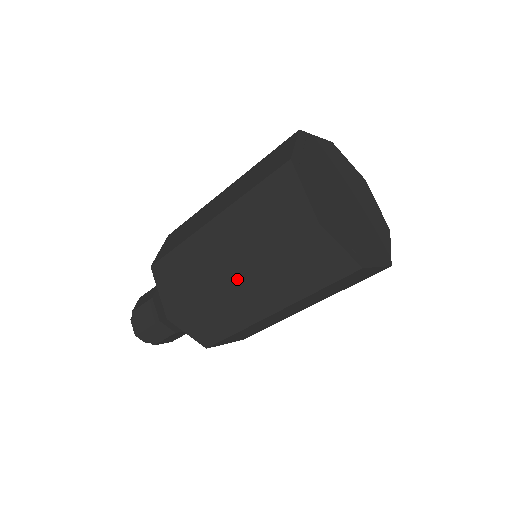
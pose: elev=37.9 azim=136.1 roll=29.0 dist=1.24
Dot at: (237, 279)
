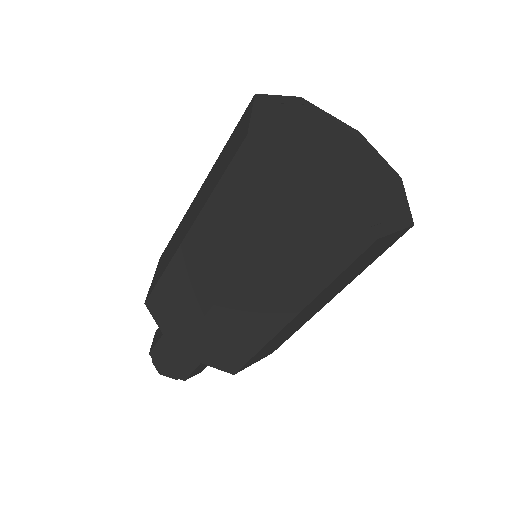
Dot at: (190, 236)
